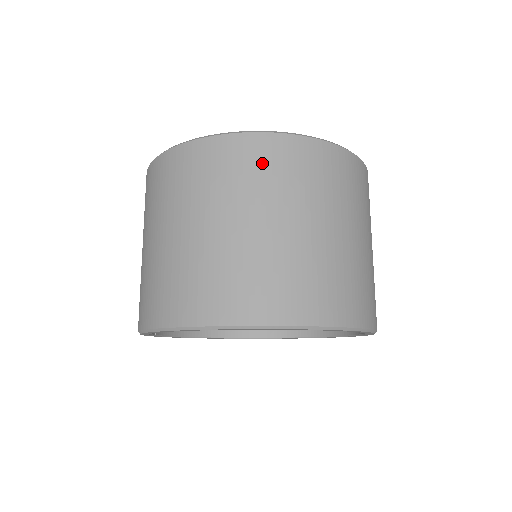
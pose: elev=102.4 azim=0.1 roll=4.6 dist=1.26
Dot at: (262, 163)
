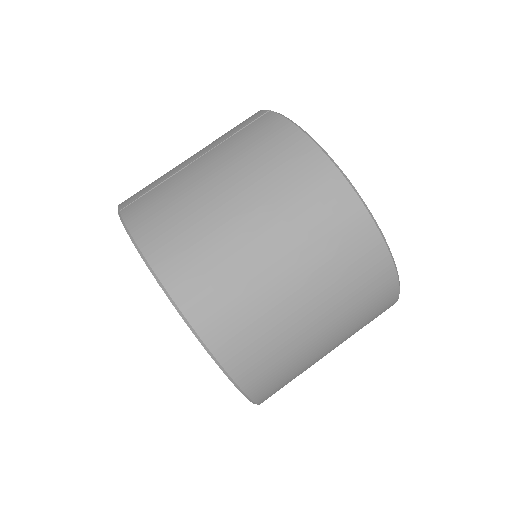
Dot at: (369, 287)
